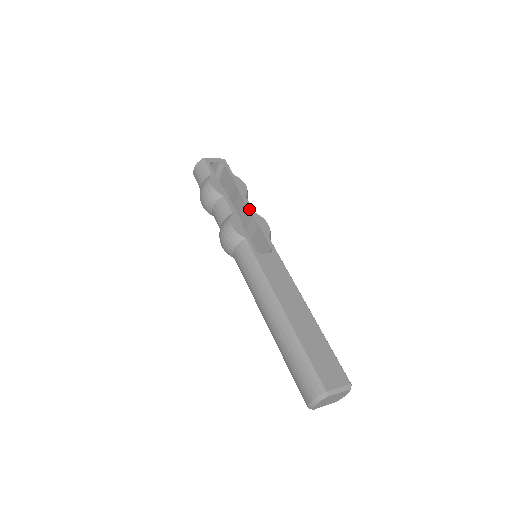
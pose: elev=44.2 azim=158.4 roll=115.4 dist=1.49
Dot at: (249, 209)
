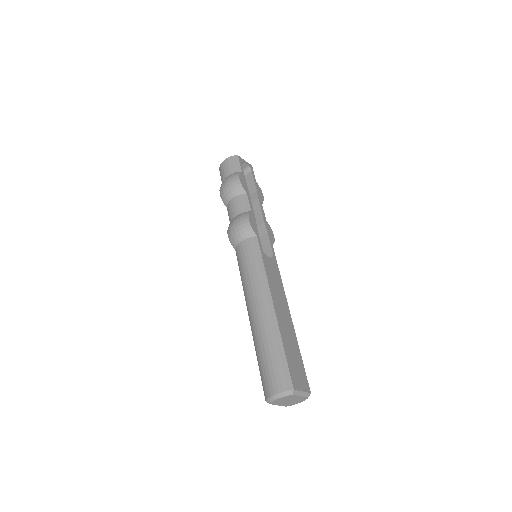
Dot at: (263, 215)
